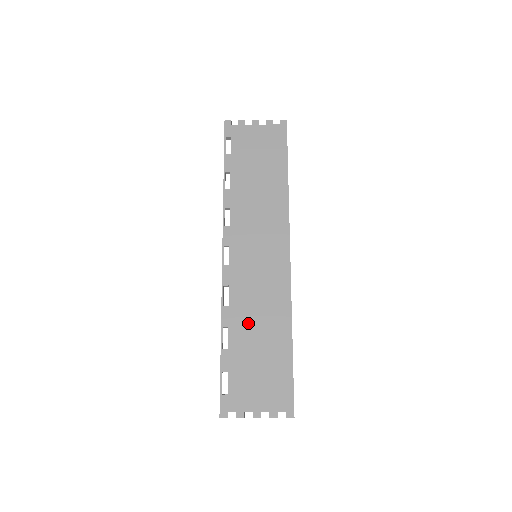
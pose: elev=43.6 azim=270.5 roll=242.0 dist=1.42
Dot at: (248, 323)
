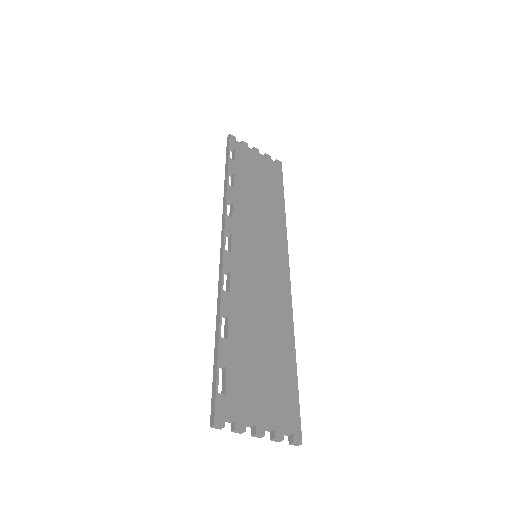
Dot at: (250, 318)
